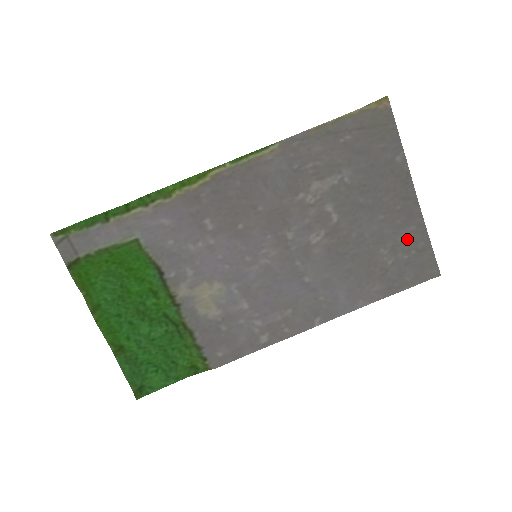
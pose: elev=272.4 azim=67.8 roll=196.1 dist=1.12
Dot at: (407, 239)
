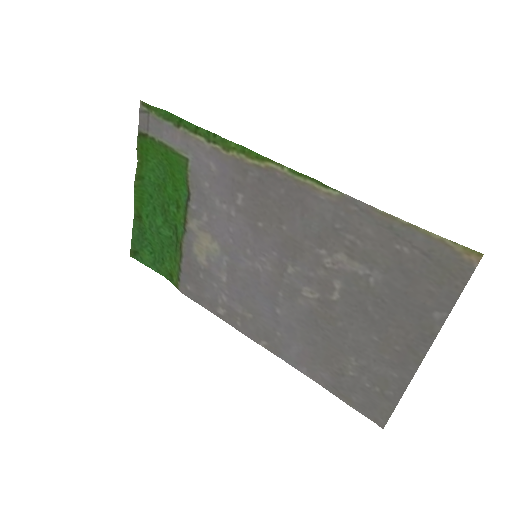
Dot at: (382, 376)
